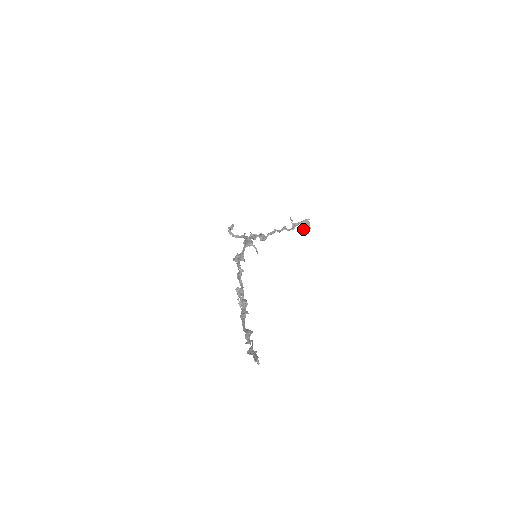
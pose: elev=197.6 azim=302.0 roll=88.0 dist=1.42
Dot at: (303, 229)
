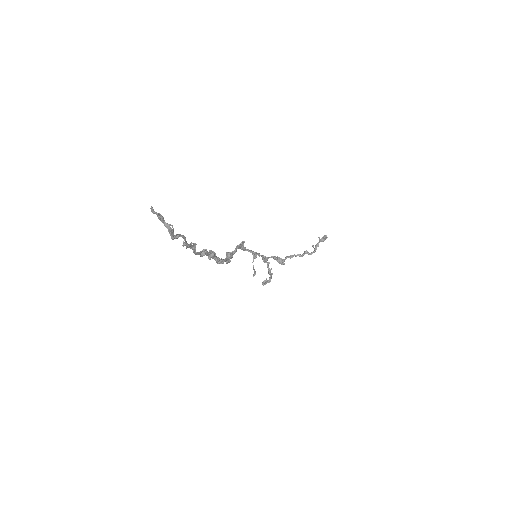
Dot at: (319, 241)
